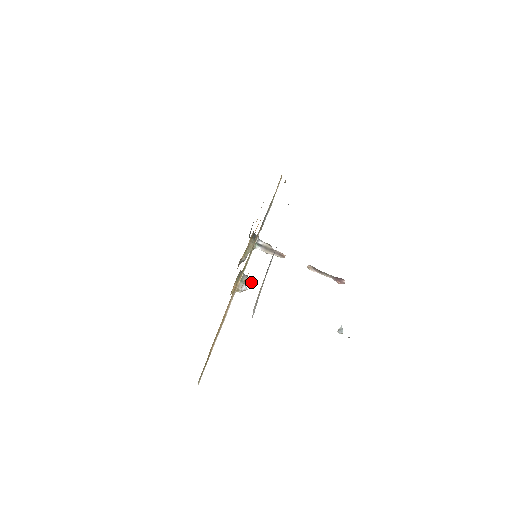
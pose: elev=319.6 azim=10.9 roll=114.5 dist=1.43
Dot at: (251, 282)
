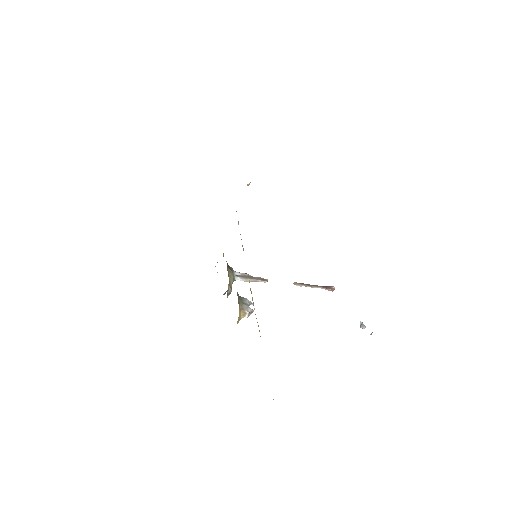
Dot at: (252, 304)
